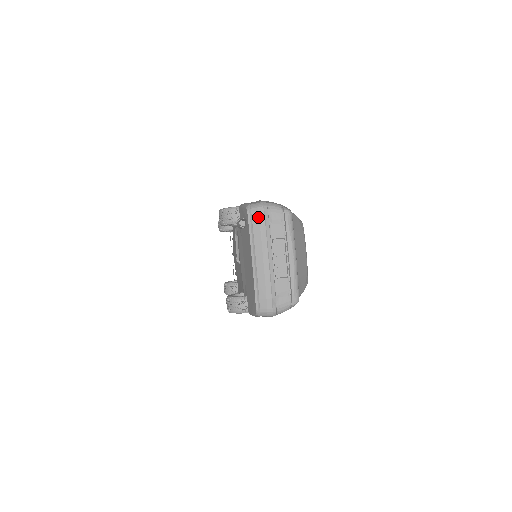
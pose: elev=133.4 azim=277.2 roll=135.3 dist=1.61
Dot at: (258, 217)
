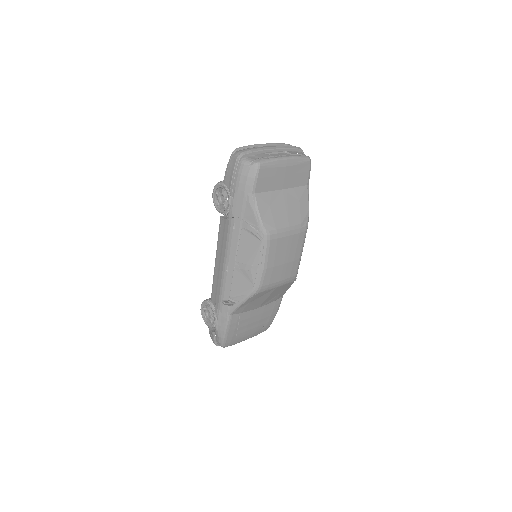
Dot at: occluded
